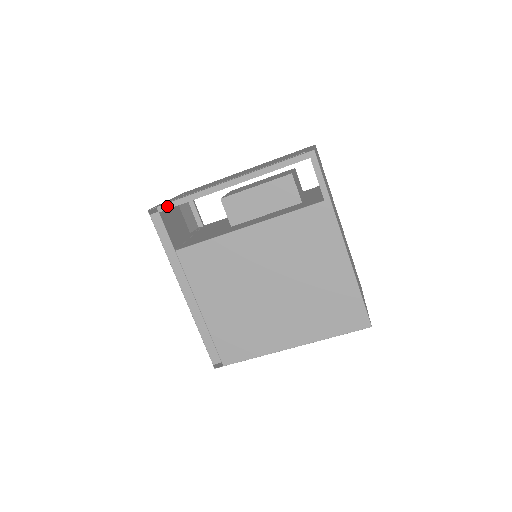
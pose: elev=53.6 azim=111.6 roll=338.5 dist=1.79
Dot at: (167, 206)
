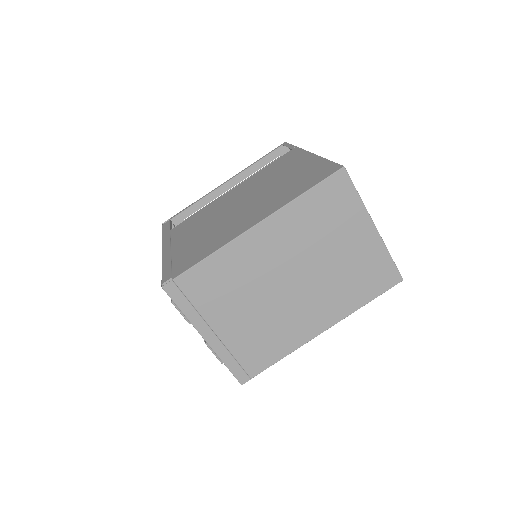
Dot at: (177, 214)
